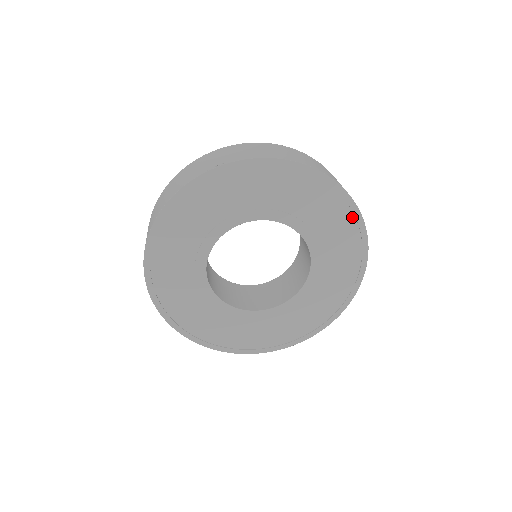
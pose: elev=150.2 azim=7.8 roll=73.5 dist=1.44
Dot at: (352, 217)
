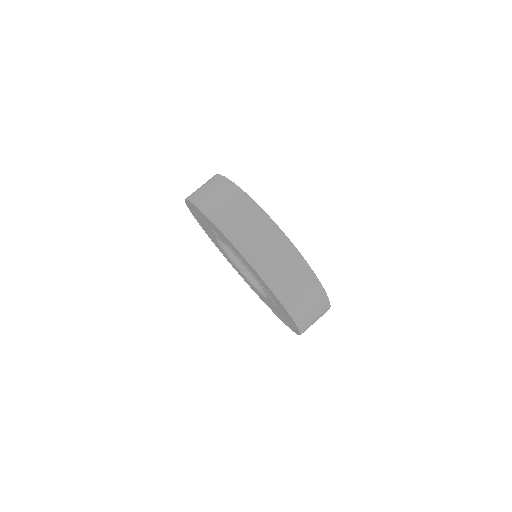
Dot at: (280, 303)
